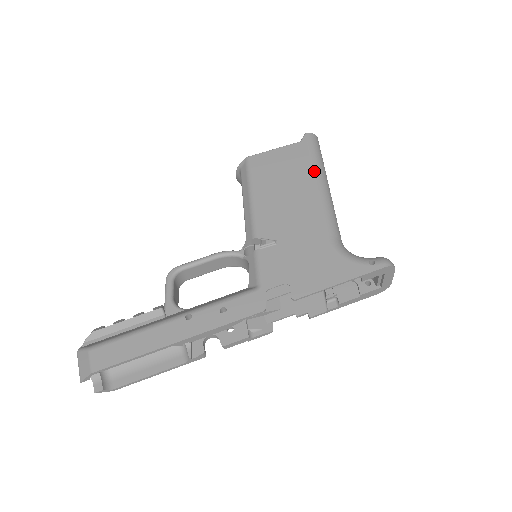
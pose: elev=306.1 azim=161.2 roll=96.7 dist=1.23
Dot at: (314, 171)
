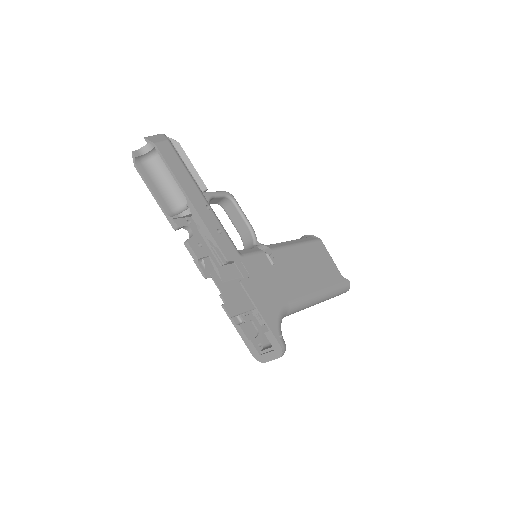
Dot at: (327, 288)
